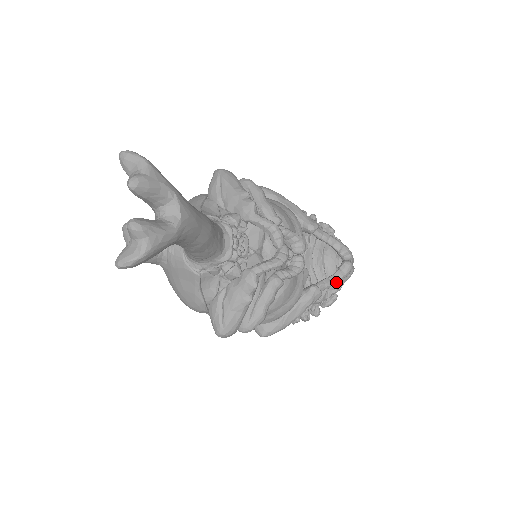
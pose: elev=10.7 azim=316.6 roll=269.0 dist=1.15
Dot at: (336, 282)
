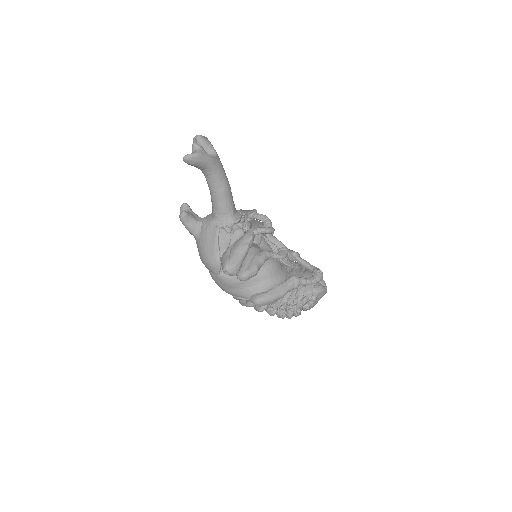
Dot at: (310, 281)
